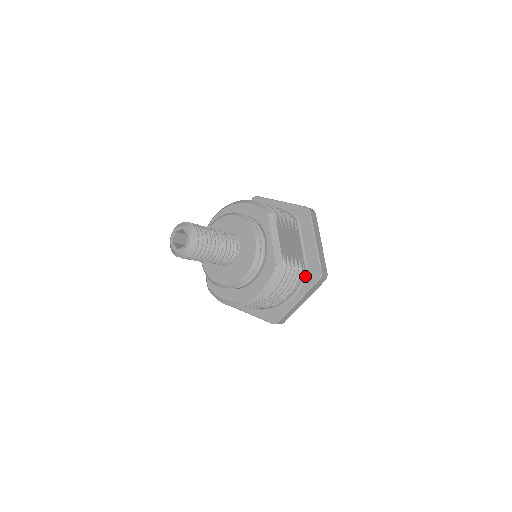
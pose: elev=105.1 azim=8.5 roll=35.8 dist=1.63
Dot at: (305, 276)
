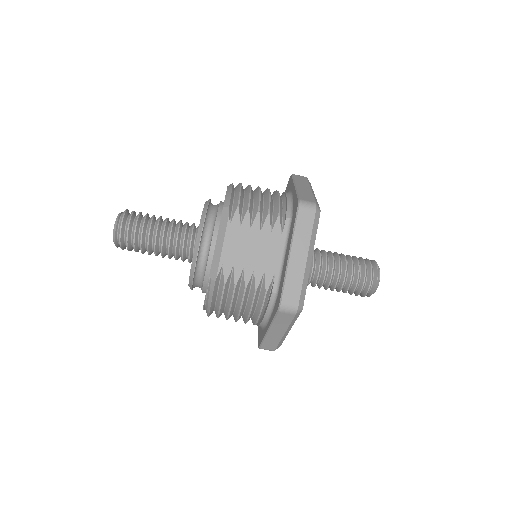
Dot at: (275, 300)
